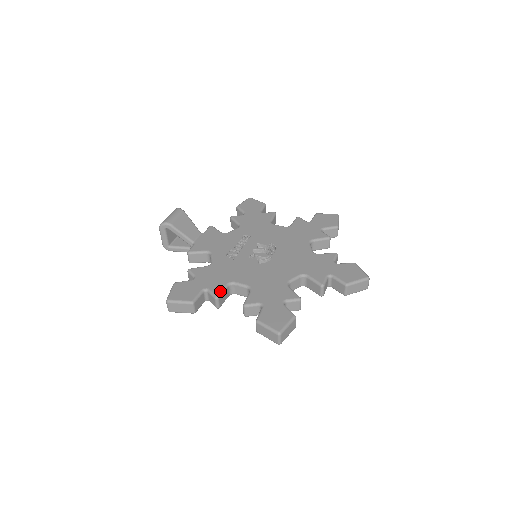
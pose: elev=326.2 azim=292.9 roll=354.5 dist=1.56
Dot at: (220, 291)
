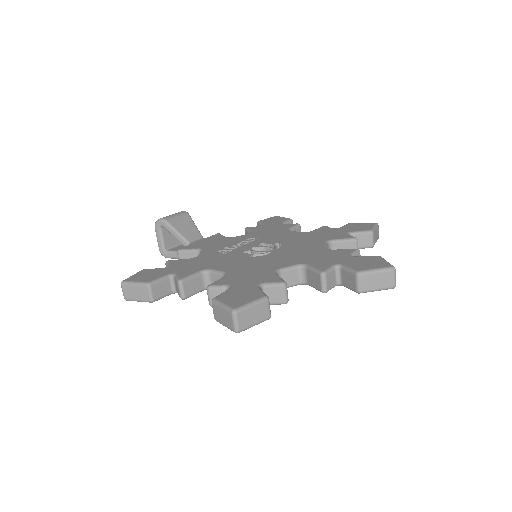
Dot at: (187, 275)
